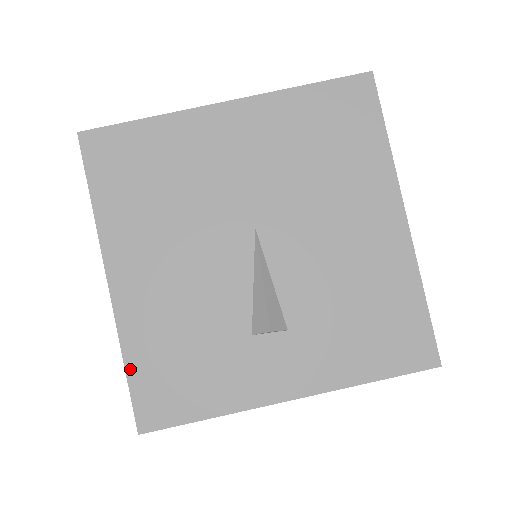
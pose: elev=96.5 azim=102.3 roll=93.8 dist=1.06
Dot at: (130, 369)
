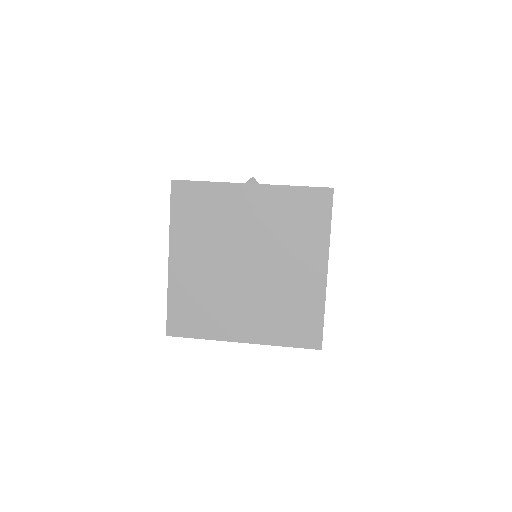
Dot at: occluded
